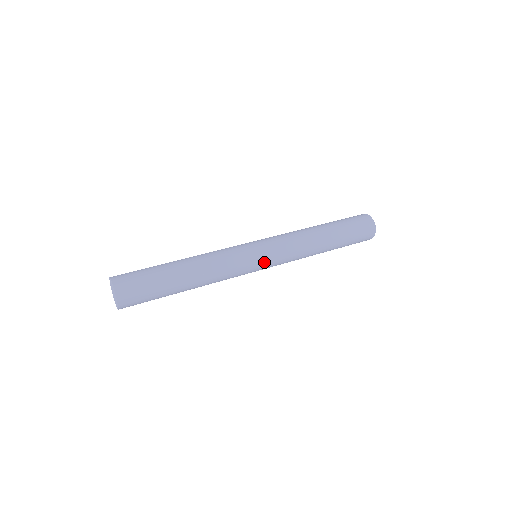
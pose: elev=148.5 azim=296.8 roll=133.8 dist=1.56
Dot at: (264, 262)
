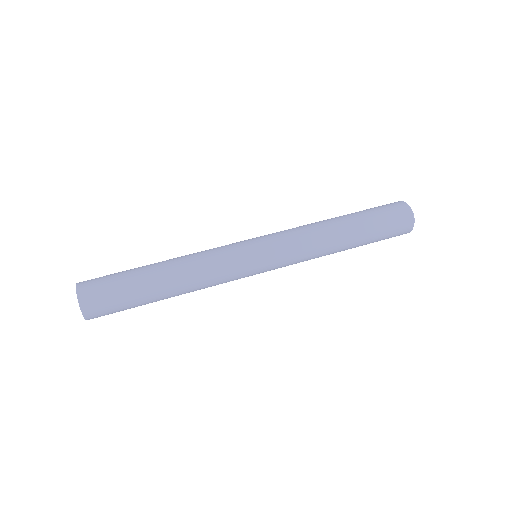
Dot at: (263, 260)
